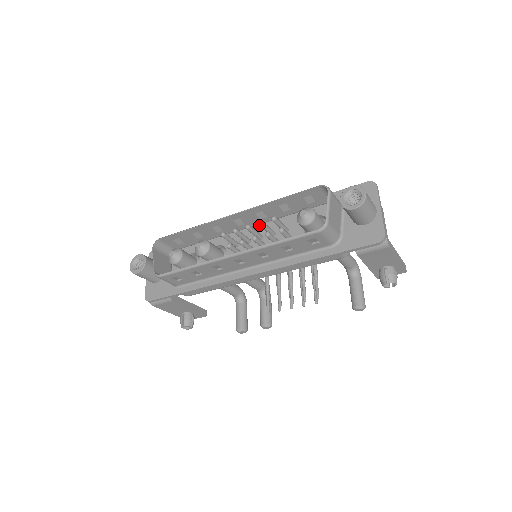
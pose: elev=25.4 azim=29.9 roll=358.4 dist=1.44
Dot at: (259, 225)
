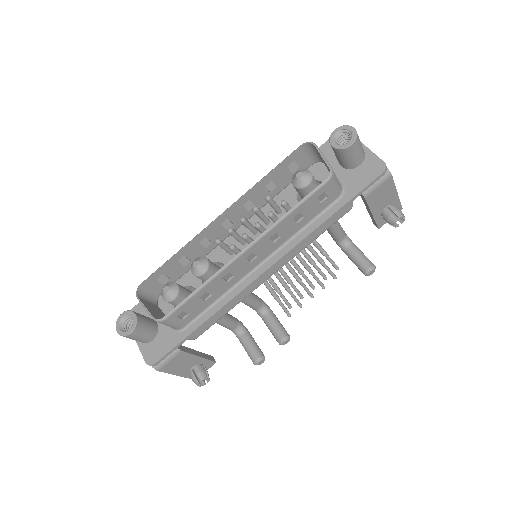
Dot at: (255, 212)
